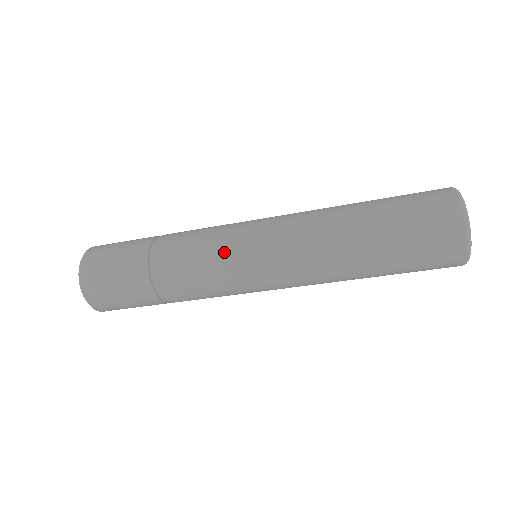
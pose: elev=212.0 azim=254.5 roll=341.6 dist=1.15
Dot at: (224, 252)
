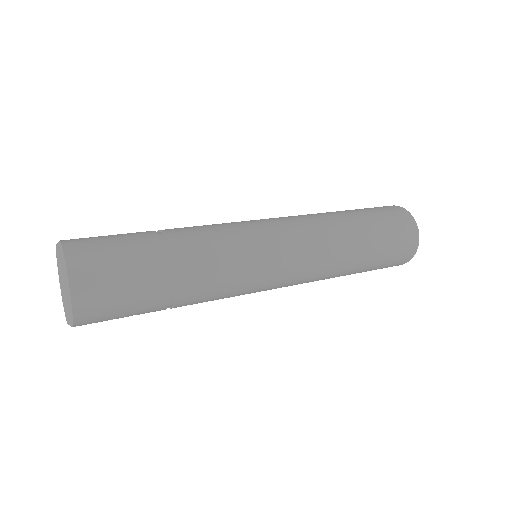
Dot at: (253, 257)
